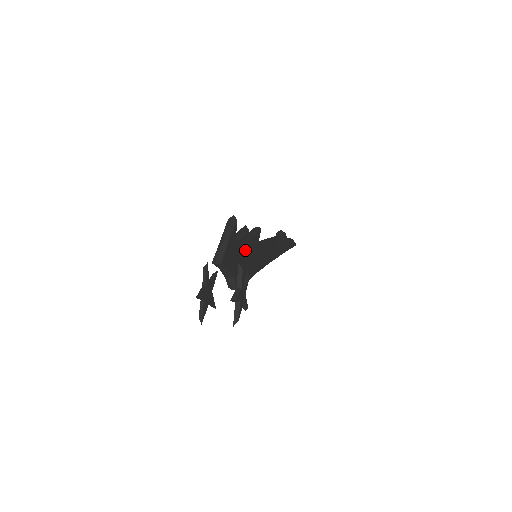
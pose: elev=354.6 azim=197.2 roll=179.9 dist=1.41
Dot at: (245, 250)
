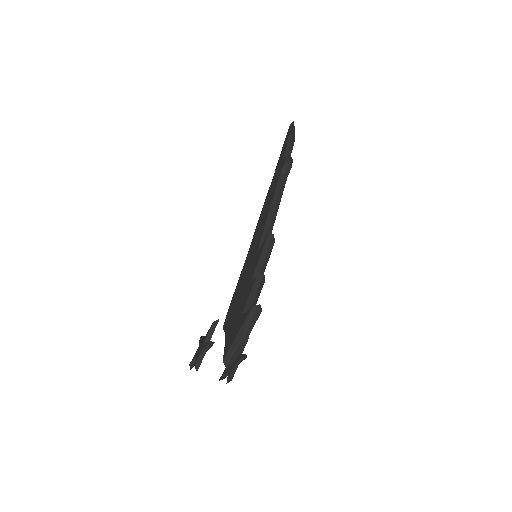
Dot at: occluded
